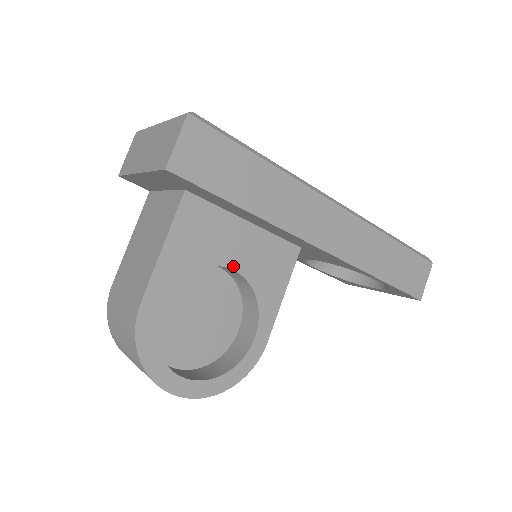
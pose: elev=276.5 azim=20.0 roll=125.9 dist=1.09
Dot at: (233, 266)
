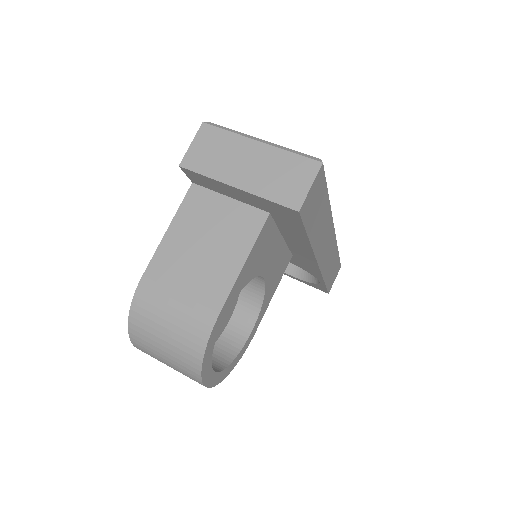
Dot at: (265, 275)
